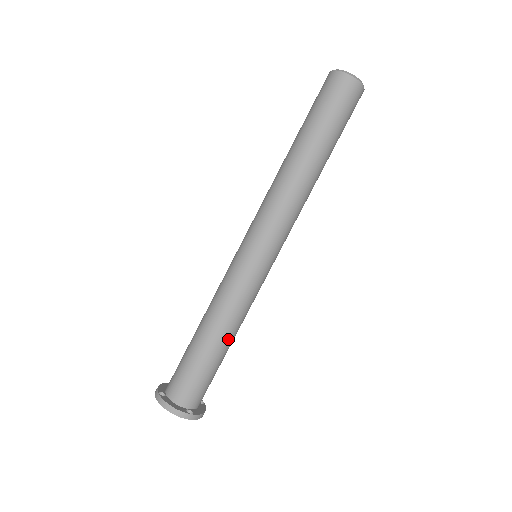
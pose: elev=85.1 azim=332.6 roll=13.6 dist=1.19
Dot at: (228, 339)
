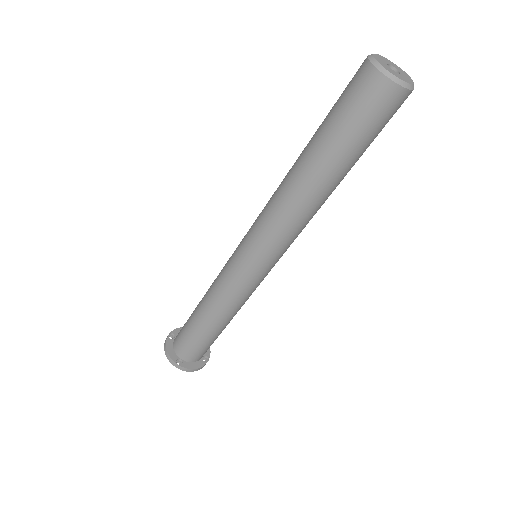
Dot at: (214, 321)
